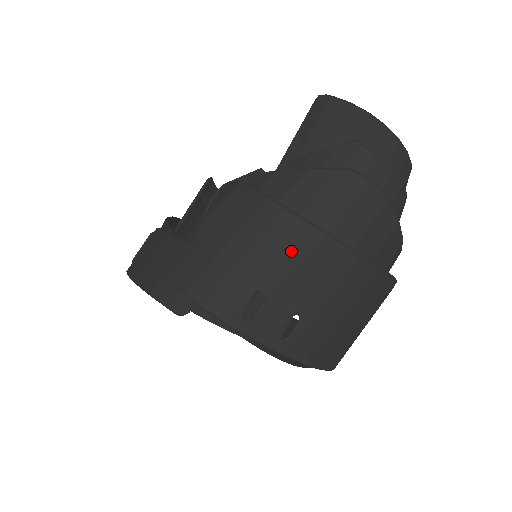
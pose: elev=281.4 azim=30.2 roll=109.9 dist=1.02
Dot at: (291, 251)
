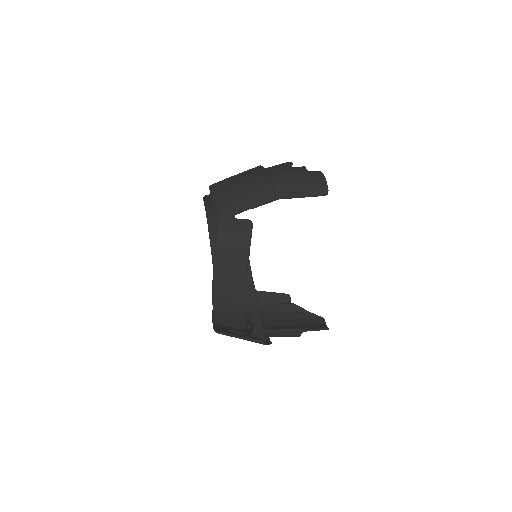
Dot at: occluded
